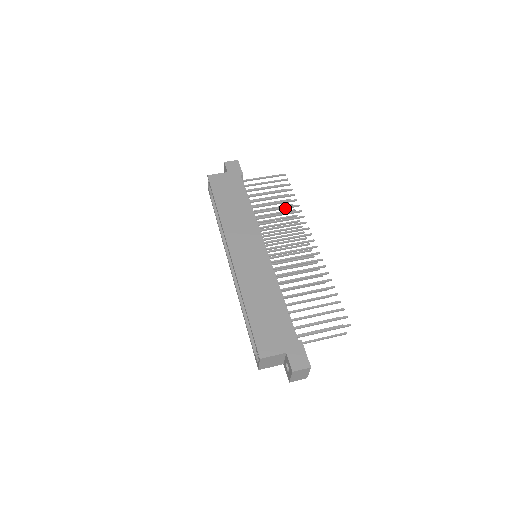
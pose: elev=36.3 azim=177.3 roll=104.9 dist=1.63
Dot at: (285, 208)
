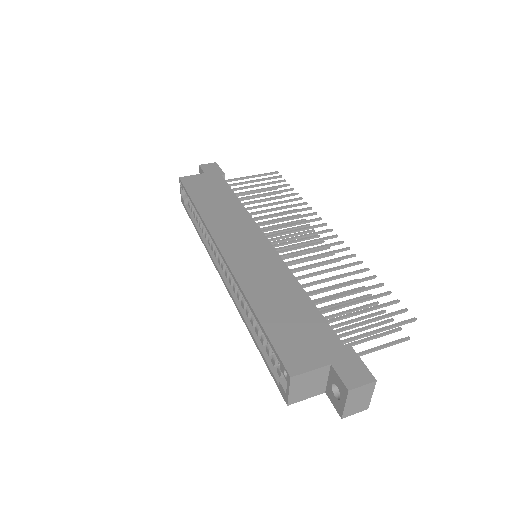
Dot at: (285, 202)
